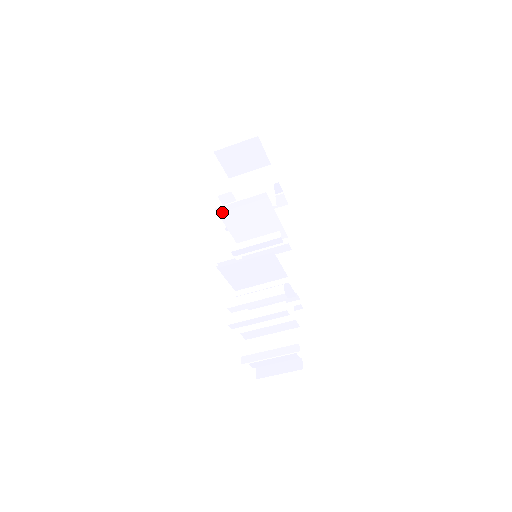
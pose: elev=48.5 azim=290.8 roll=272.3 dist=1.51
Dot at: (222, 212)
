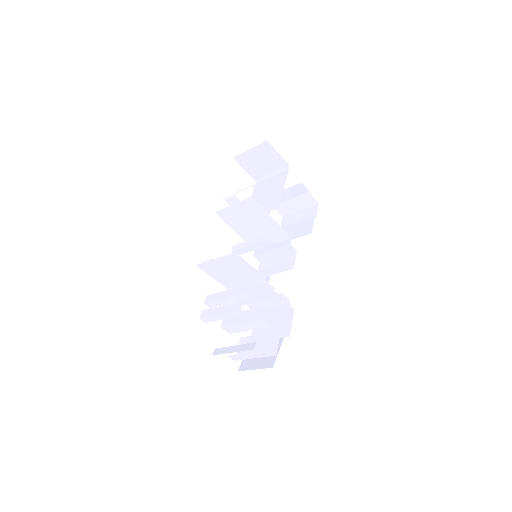
Dot at: (222, 215)
